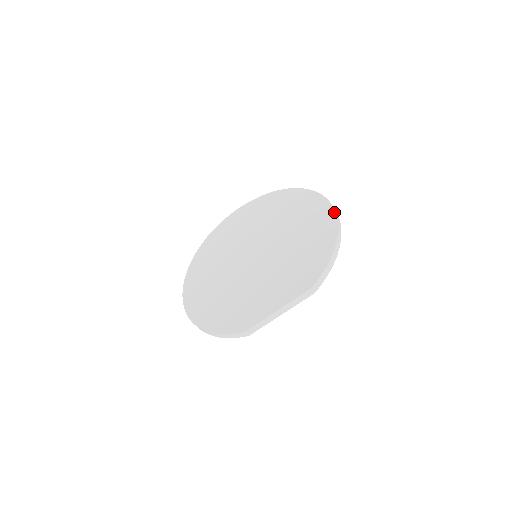
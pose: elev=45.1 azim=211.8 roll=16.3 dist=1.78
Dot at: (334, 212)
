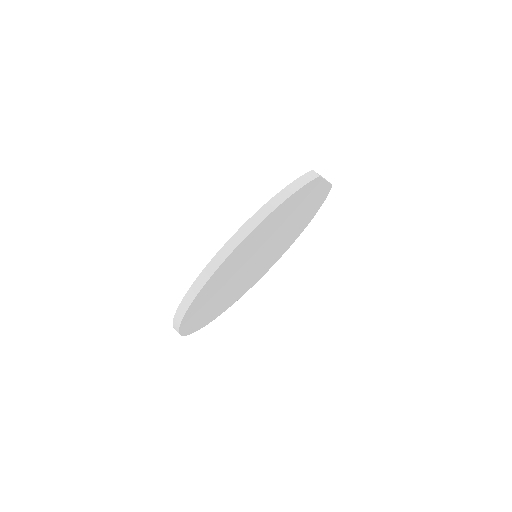
Dot at: occluded
